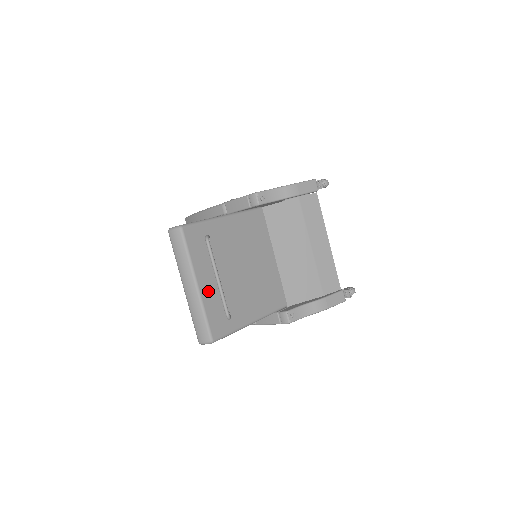
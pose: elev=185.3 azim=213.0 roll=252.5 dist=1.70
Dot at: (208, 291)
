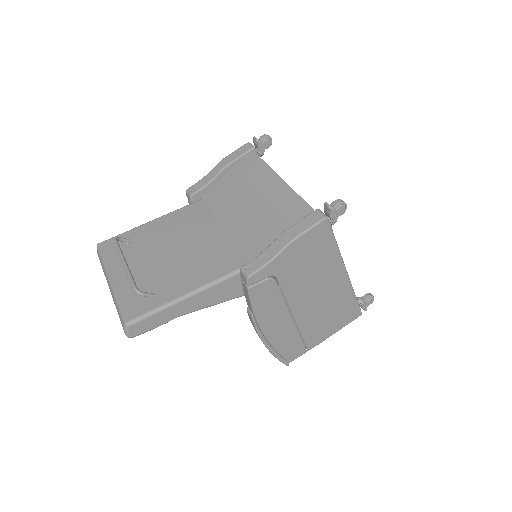
Dot at: (124, 281)
